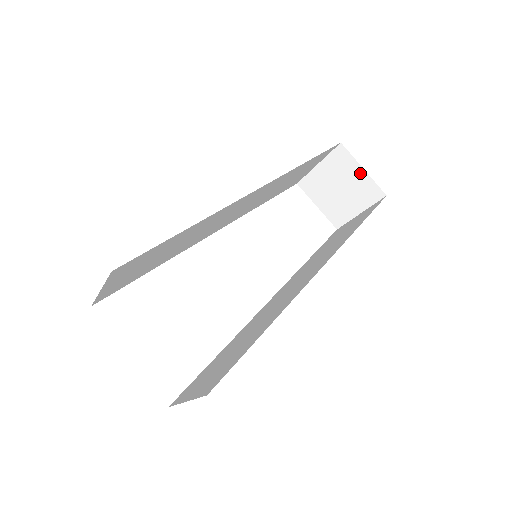
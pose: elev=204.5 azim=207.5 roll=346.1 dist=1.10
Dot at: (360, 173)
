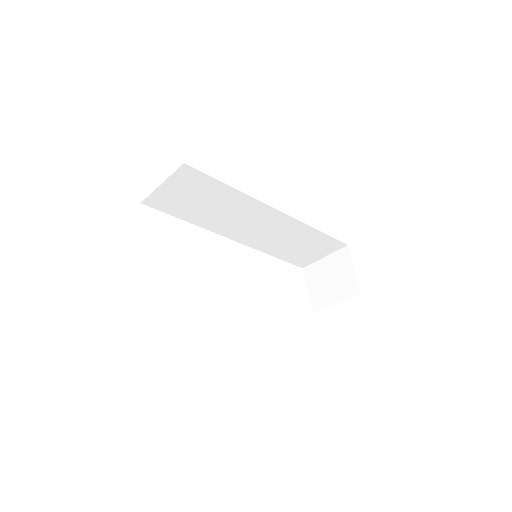
Dot at: (351, 271)
